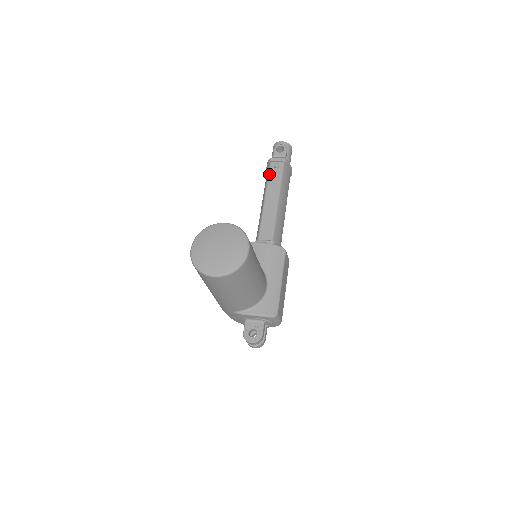
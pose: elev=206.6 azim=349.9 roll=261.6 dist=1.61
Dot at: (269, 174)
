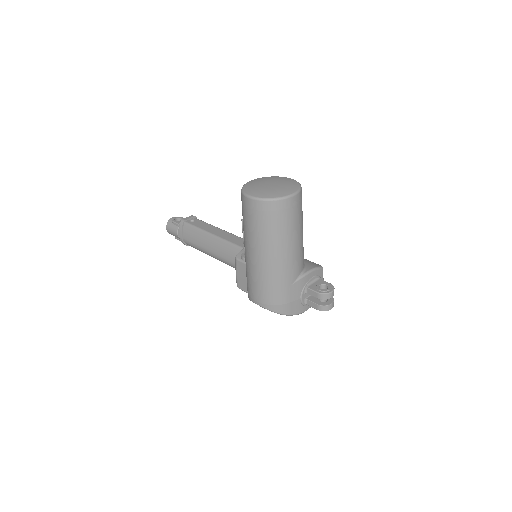
Dot at: (194, 225)
